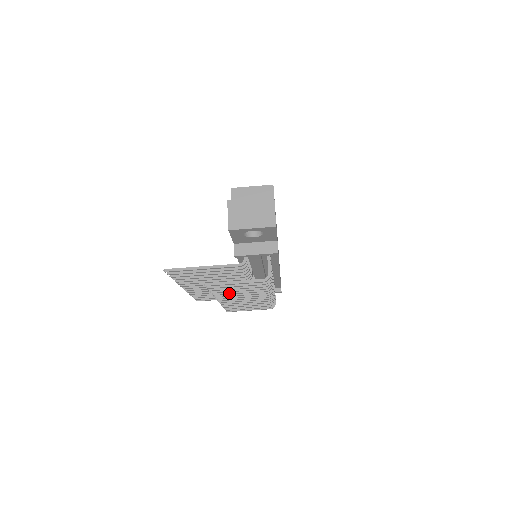
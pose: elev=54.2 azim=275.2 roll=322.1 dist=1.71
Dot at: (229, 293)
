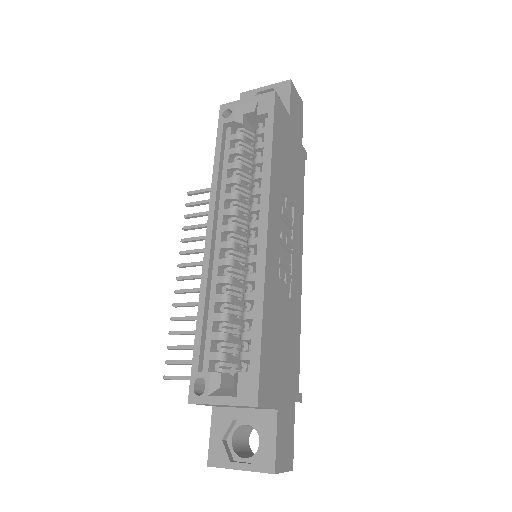
Dot at: occluded
